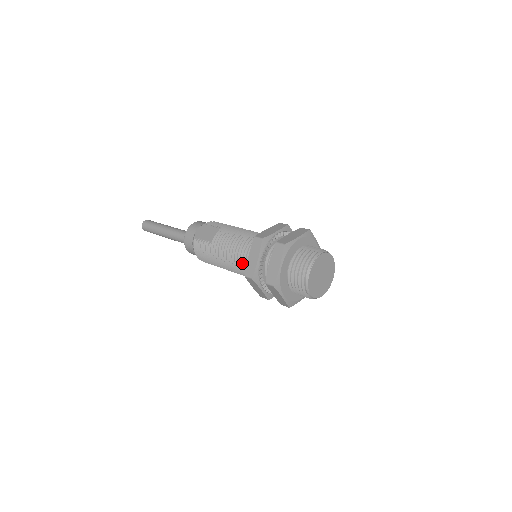
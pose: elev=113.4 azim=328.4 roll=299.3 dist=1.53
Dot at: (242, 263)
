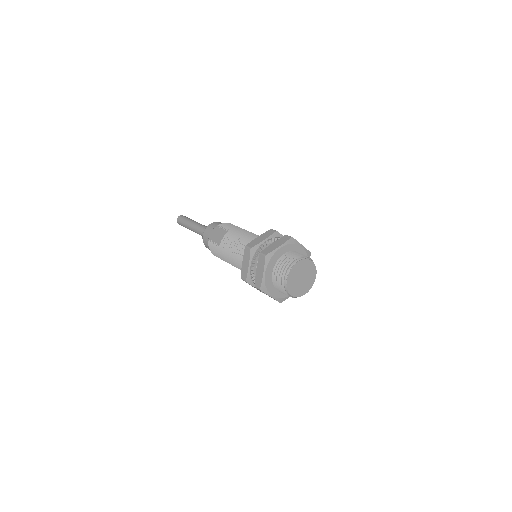
Dot at: occluded
